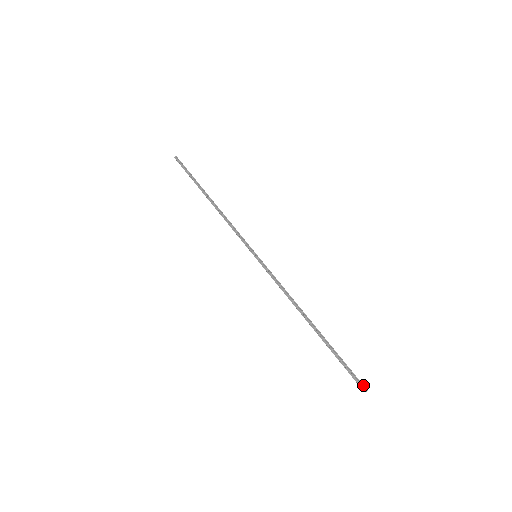
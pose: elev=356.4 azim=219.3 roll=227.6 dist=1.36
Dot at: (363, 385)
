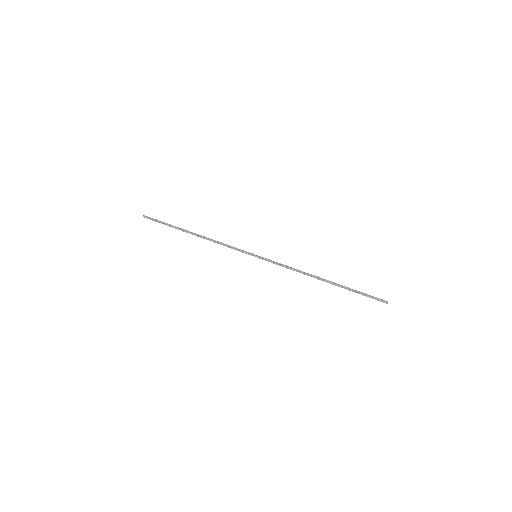
Dot at: (383, 300)
